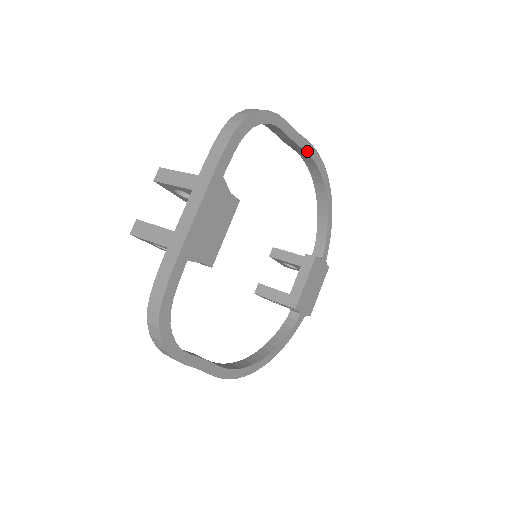
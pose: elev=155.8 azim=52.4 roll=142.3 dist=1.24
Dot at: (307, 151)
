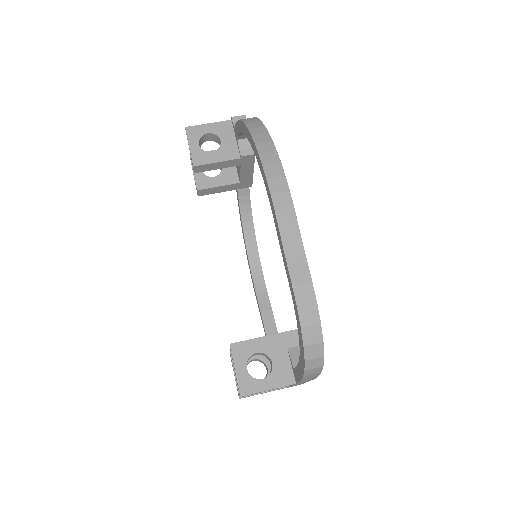
Dot at: occluded
